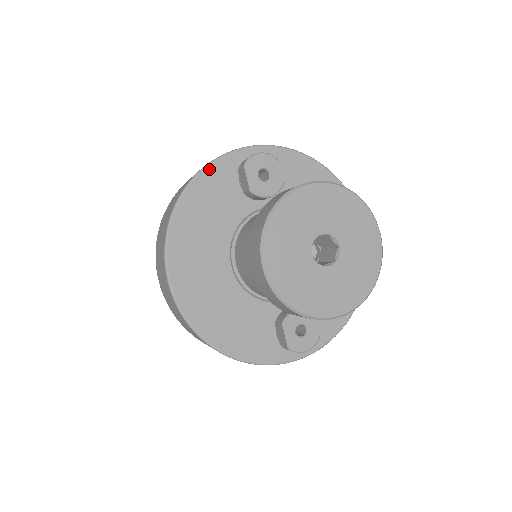
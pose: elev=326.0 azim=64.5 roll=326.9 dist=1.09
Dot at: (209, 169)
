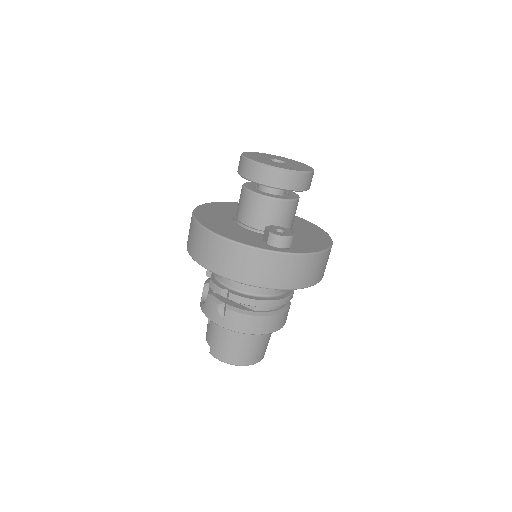
Dot at: (224, 202)
